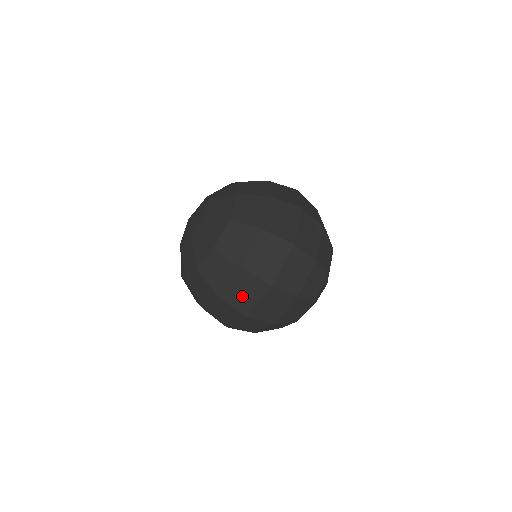
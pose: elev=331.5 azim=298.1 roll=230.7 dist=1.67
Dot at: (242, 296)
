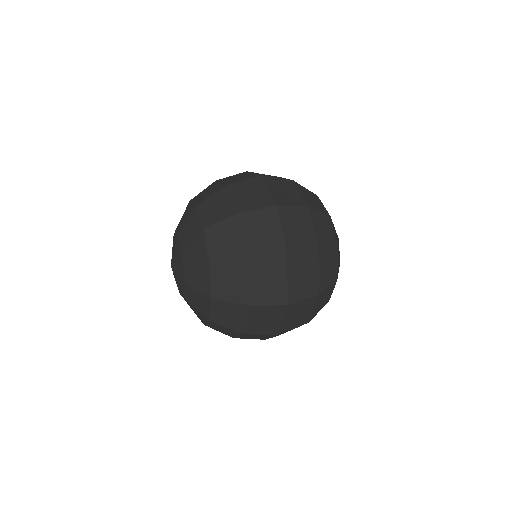
Dot at: (254, 337)
